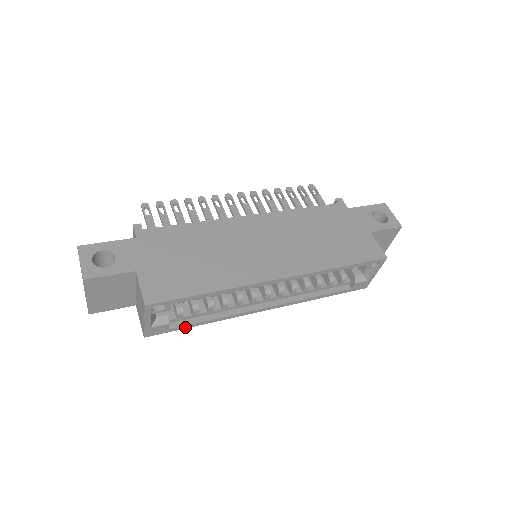
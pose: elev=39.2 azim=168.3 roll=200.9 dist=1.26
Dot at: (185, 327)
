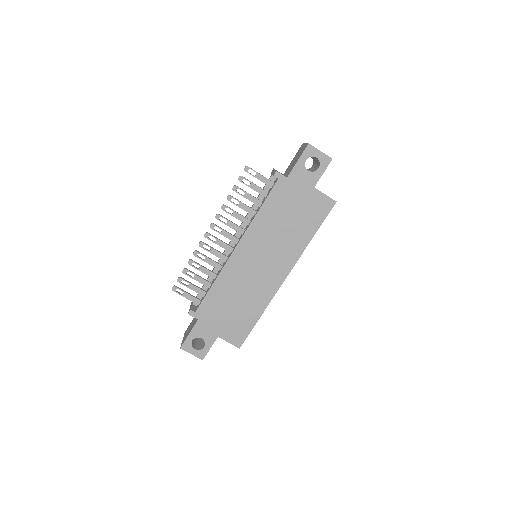
Dot at: occluded
